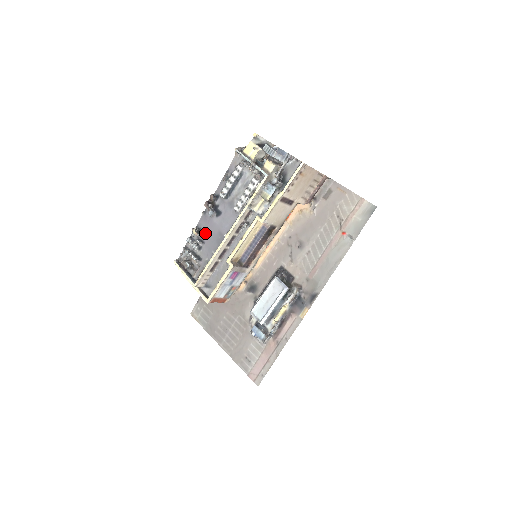
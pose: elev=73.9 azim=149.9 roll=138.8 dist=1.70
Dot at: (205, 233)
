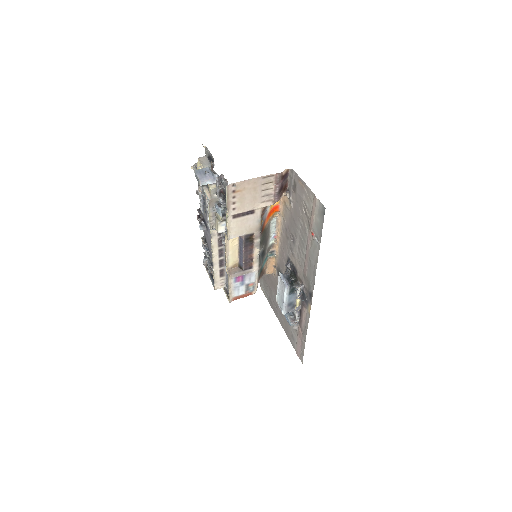
Dot at: (208, 243)
